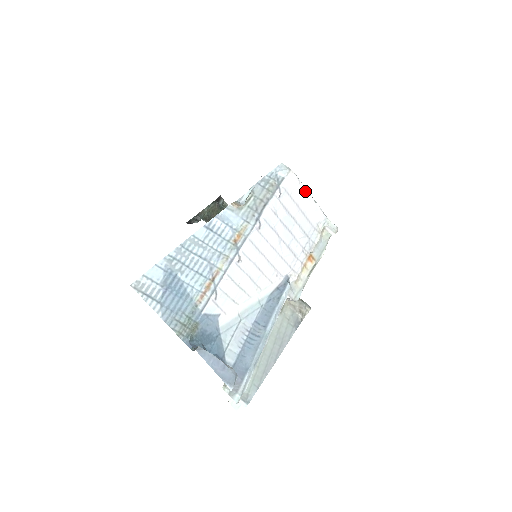
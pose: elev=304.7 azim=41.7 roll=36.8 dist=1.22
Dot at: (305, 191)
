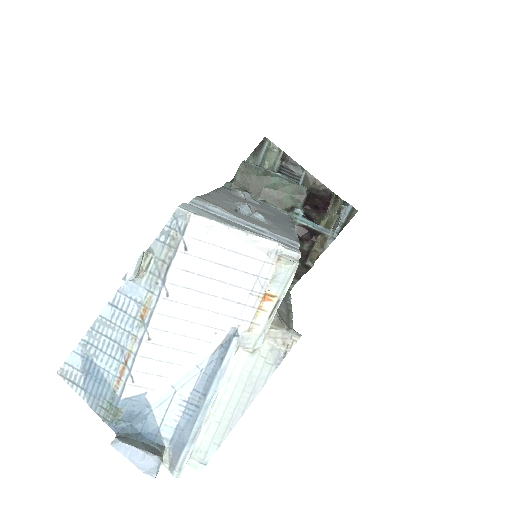
Dot at: (226, 229)
